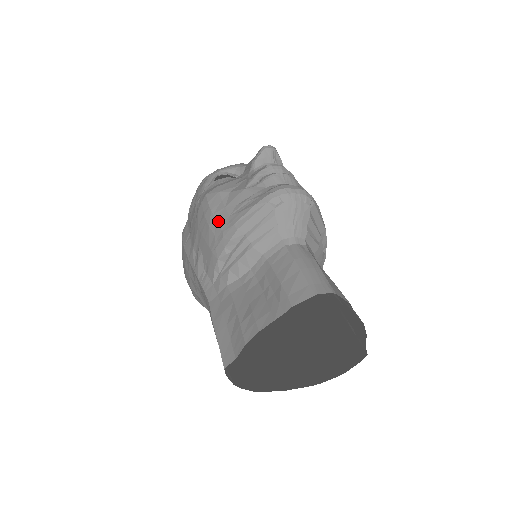
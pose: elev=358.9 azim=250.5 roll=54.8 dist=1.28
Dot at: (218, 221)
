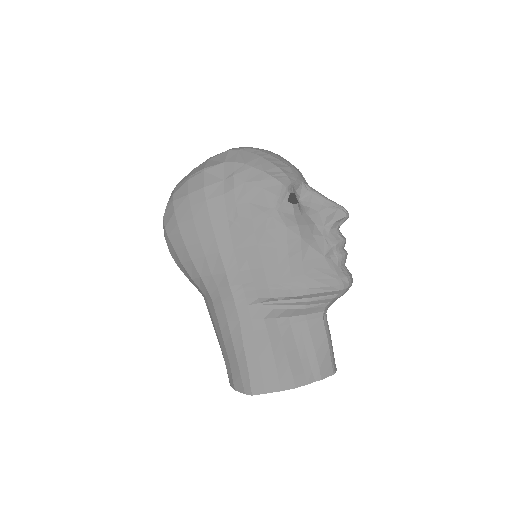
Dot at: (292, 270)
